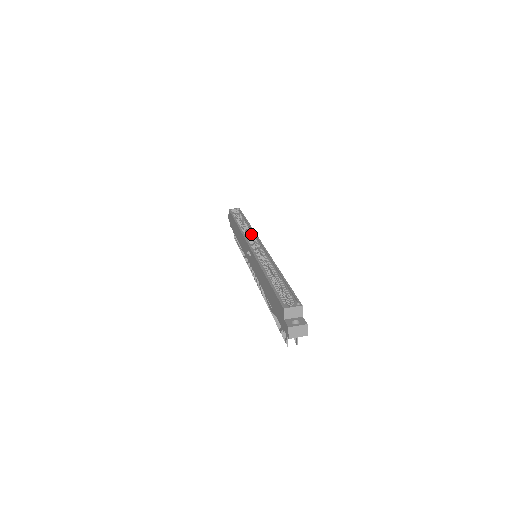
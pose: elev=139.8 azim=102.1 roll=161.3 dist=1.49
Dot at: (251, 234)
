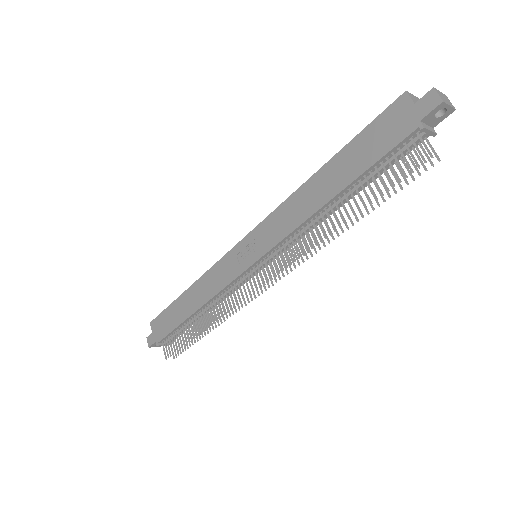
Dot at: occluded
